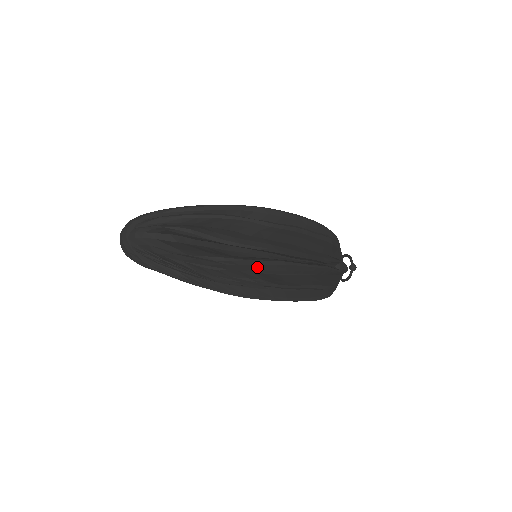
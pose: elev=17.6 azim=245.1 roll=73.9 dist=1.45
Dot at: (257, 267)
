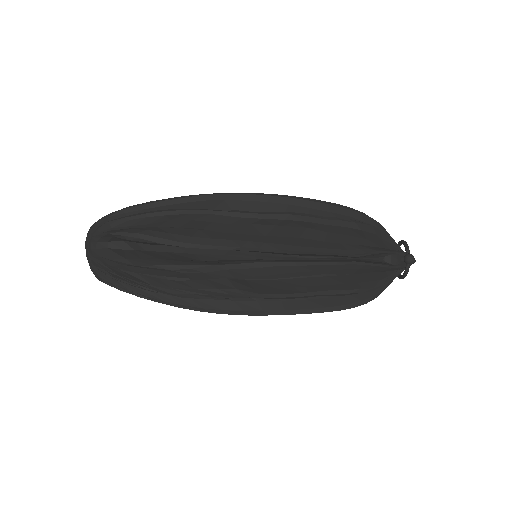
Dot at: (233, 273)
